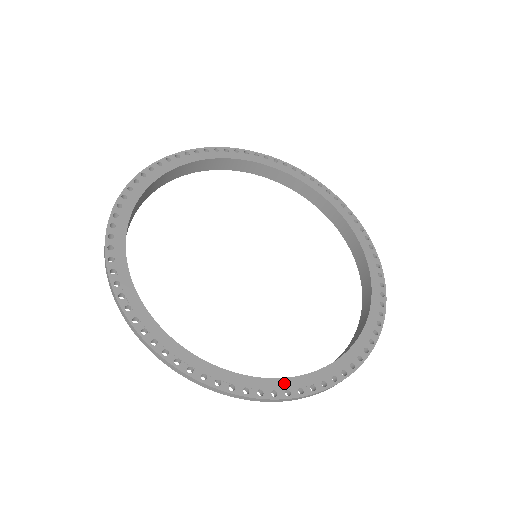
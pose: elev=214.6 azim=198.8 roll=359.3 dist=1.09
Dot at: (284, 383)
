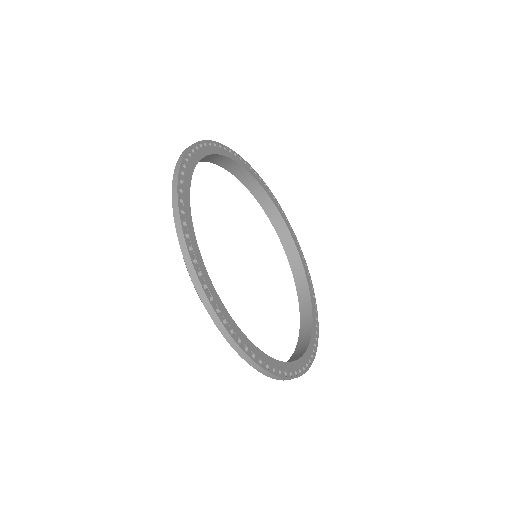
Dot at: (304, 359)
